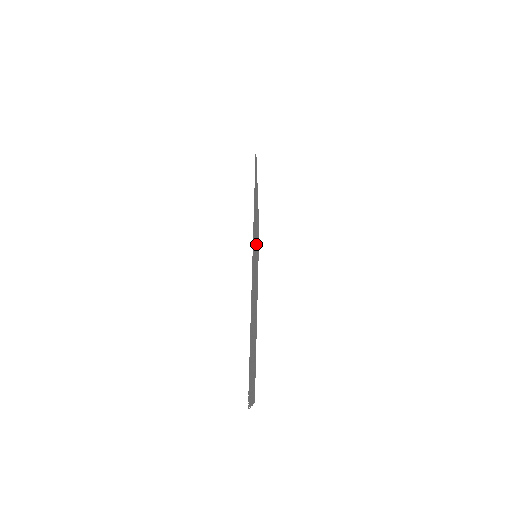
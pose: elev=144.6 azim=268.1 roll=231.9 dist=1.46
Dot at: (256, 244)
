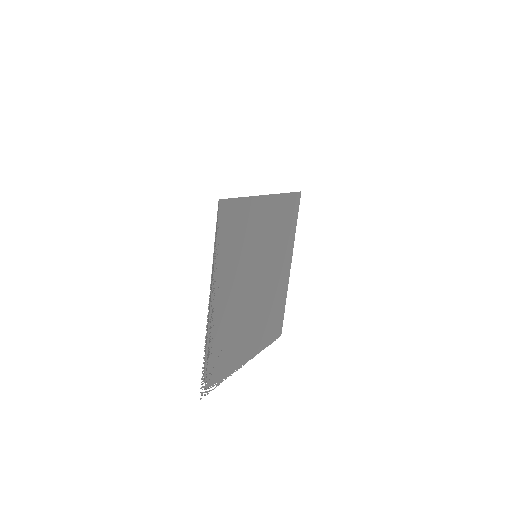
Dot at: (260, 243)
